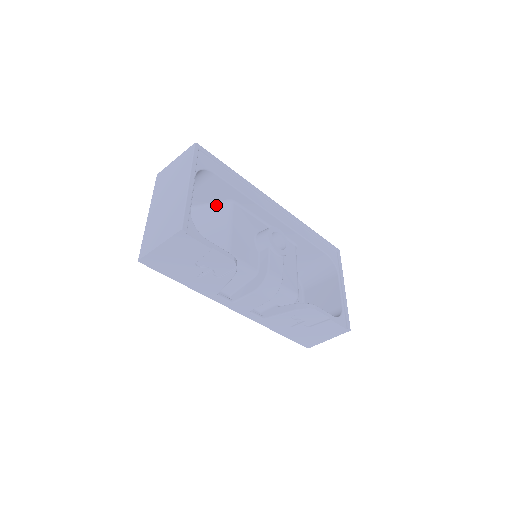
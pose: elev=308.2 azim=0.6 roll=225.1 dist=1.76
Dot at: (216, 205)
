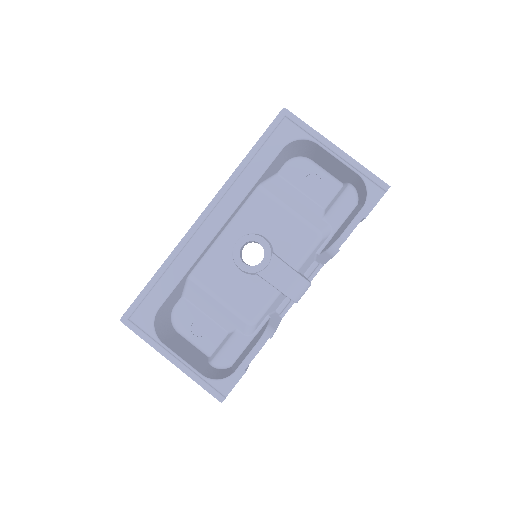
Dot at: (188, 286)
